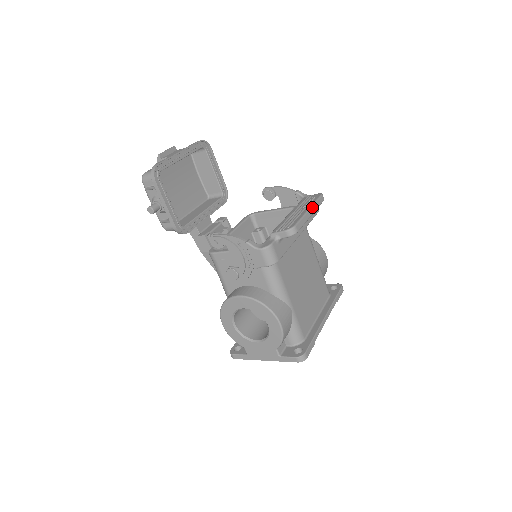
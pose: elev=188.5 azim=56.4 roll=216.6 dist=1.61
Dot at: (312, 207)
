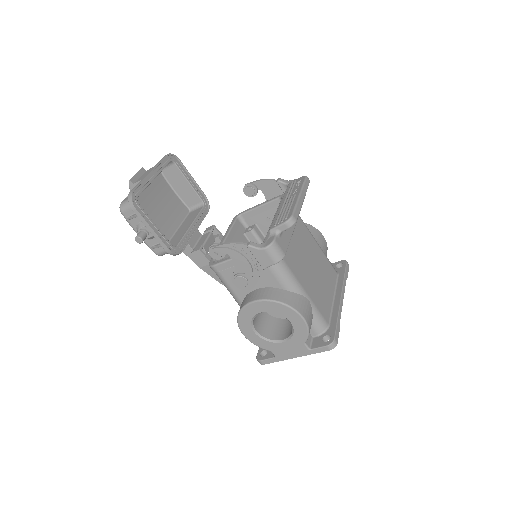
Dot at: (302, 192)
